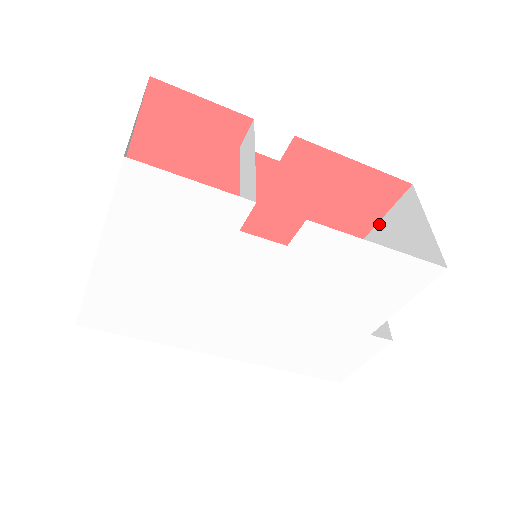
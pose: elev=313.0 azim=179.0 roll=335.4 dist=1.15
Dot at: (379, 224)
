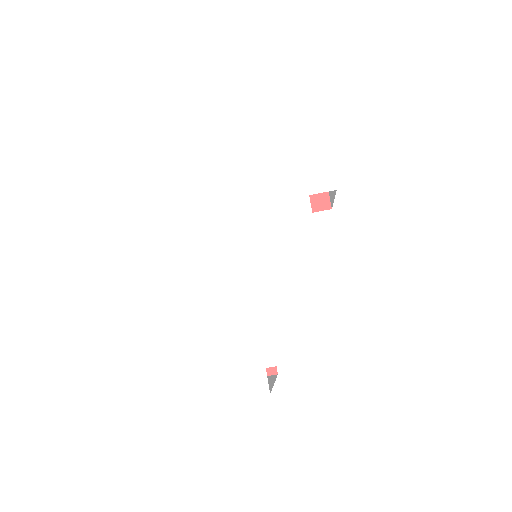
Dot at: occluded
